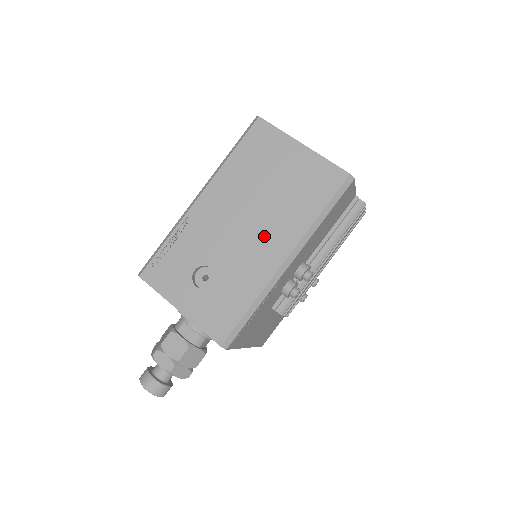
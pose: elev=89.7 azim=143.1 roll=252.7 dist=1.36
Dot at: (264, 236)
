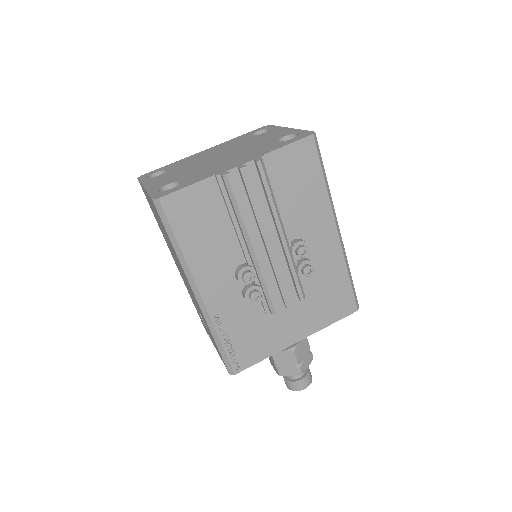
Dot at: (185, 278)
